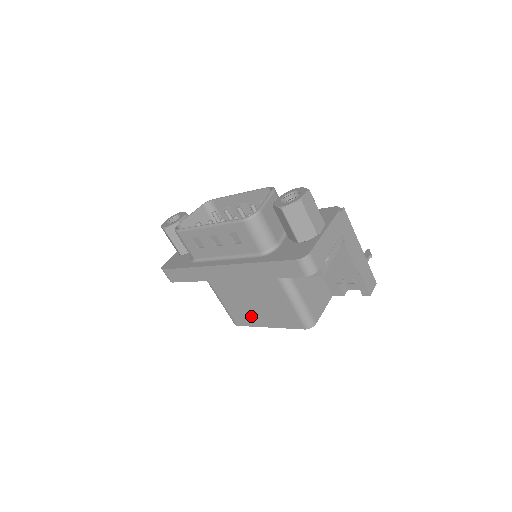
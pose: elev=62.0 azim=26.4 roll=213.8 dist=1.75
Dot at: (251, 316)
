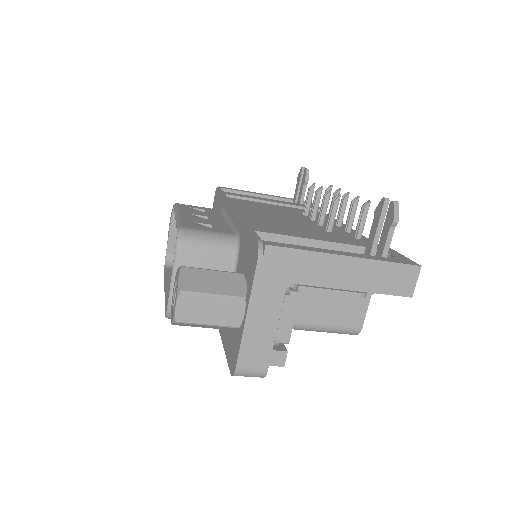
Dot at: occluded
